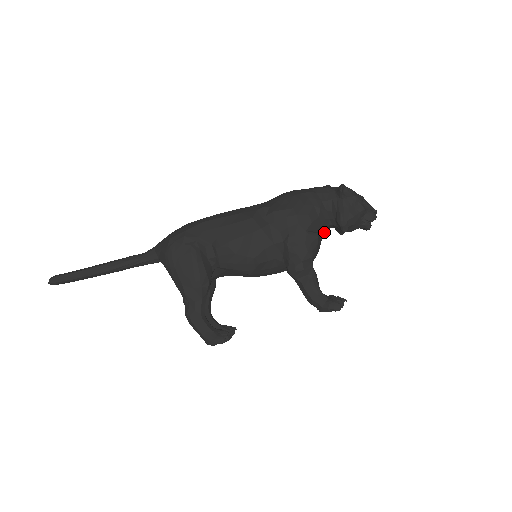
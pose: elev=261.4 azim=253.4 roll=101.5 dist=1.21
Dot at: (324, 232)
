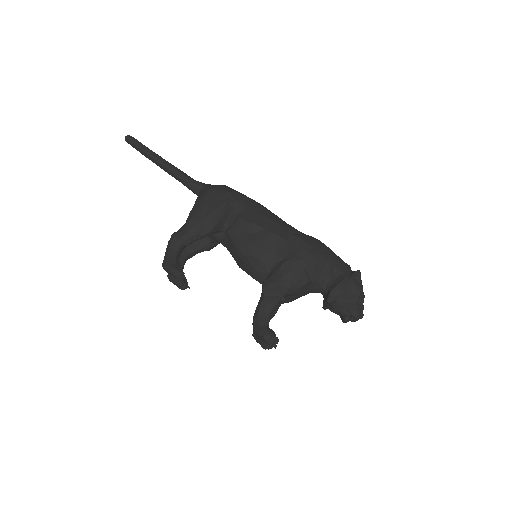
Dot at: (315, 289)
